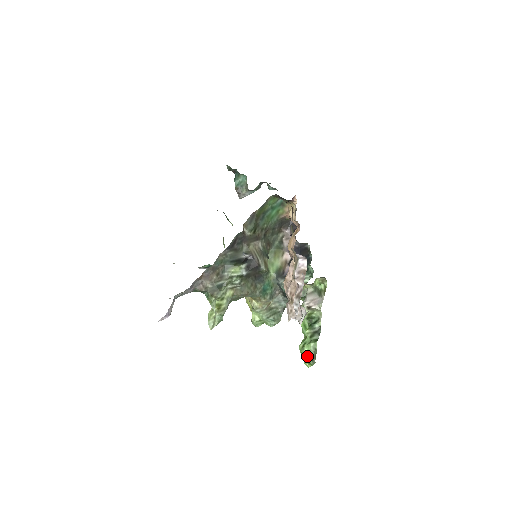
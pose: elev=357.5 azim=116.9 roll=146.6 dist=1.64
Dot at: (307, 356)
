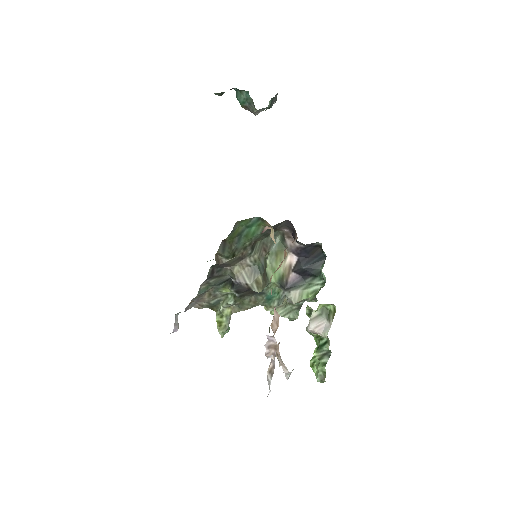
Dot at: (316, 376)
